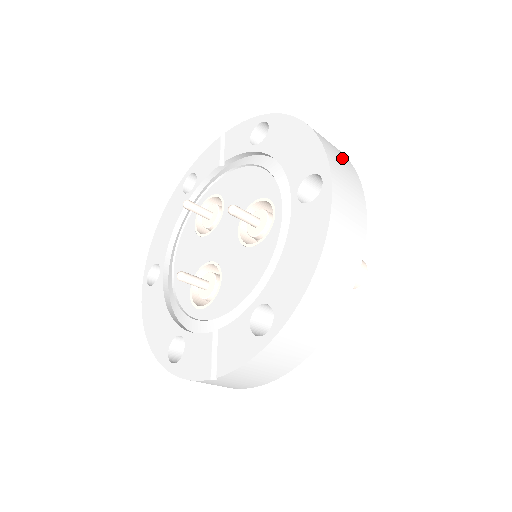
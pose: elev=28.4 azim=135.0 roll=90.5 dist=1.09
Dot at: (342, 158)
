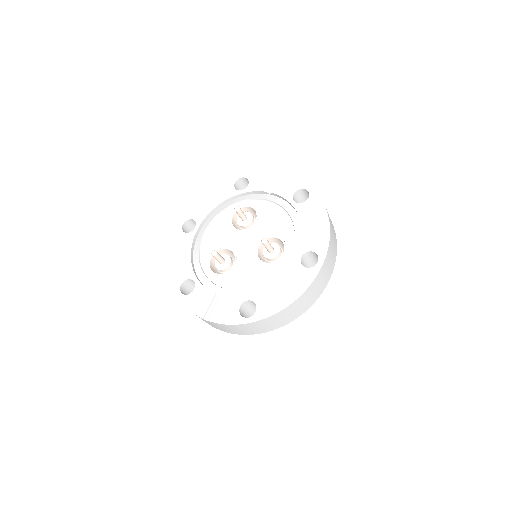
Dot at: (334, 247)
